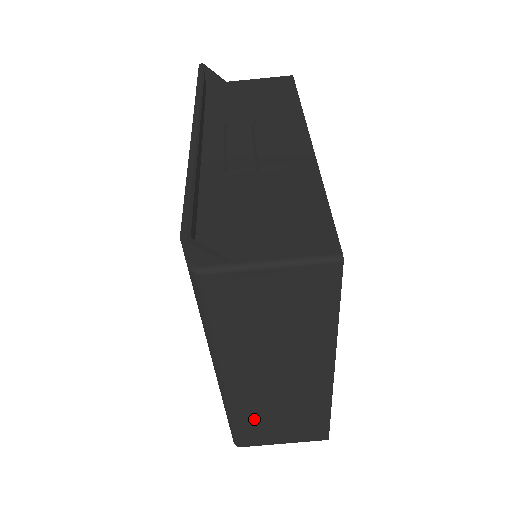
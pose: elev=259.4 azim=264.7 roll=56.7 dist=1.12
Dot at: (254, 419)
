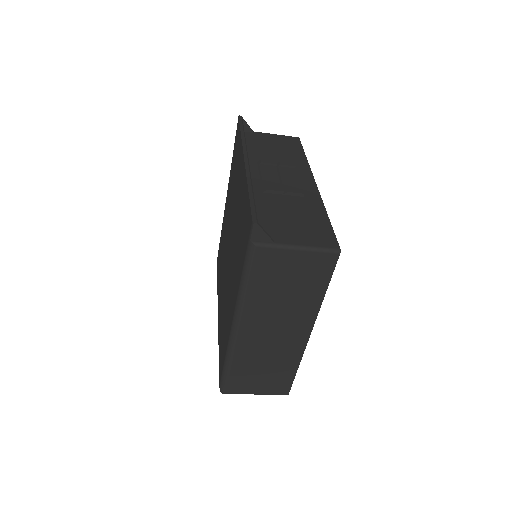
Dot at: (244, 367)
